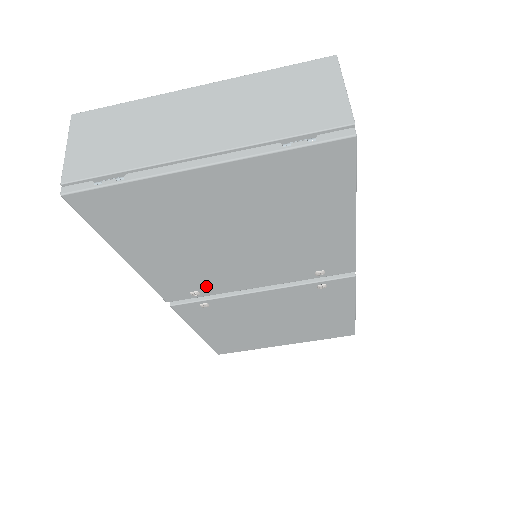
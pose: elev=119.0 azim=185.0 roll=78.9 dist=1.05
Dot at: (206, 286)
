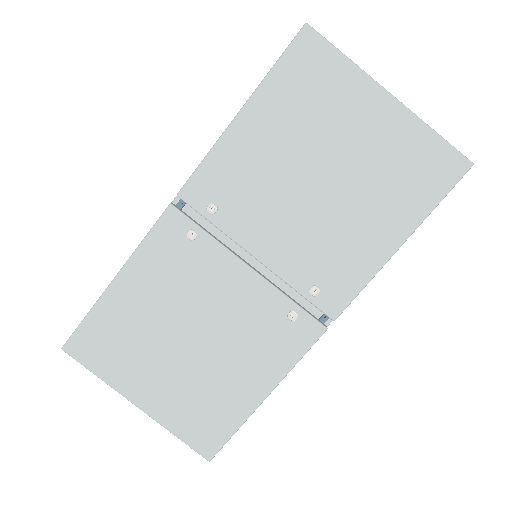
Dot at: (232, 209)
